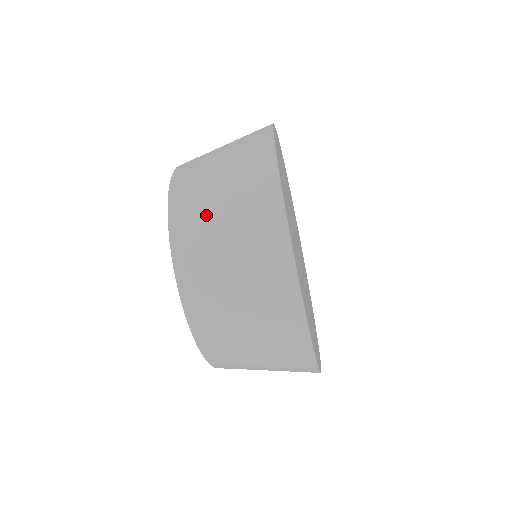
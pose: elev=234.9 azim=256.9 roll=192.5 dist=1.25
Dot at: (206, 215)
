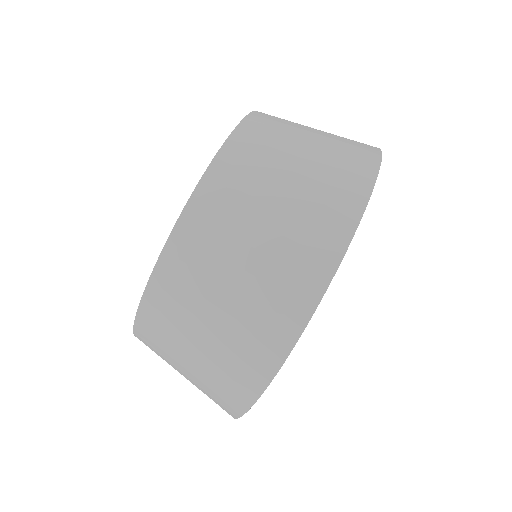
Dot at: (298, 124)
